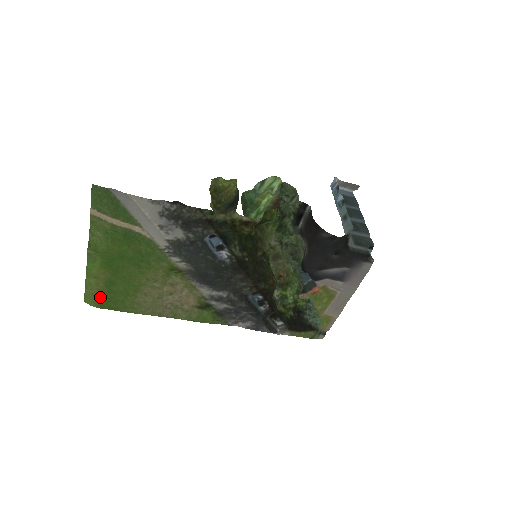
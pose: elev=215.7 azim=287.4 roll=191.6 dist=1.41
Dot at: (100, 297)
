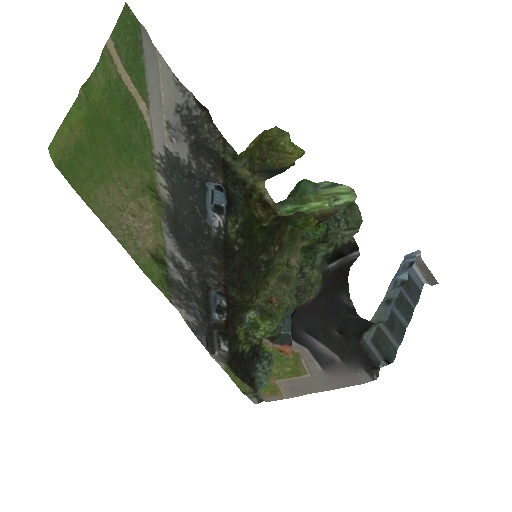
Dot at: (63, 155)
